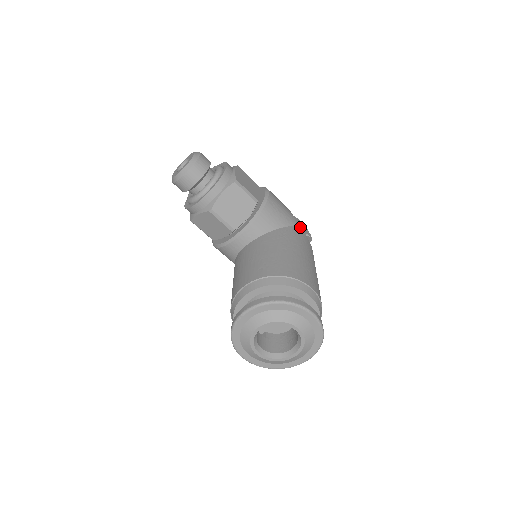
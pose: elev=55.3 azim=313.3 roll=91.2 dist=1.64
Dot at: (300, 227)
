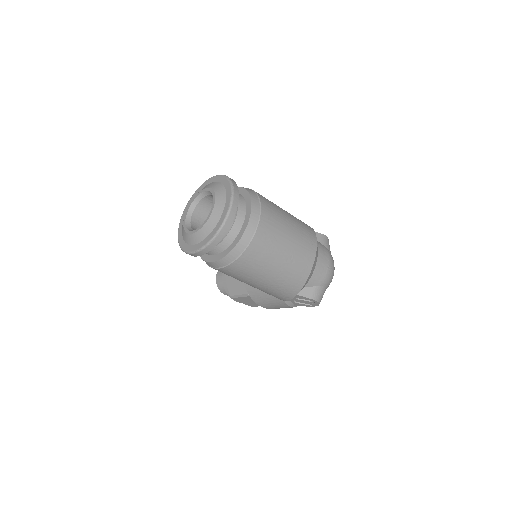
Dot at: occluded
